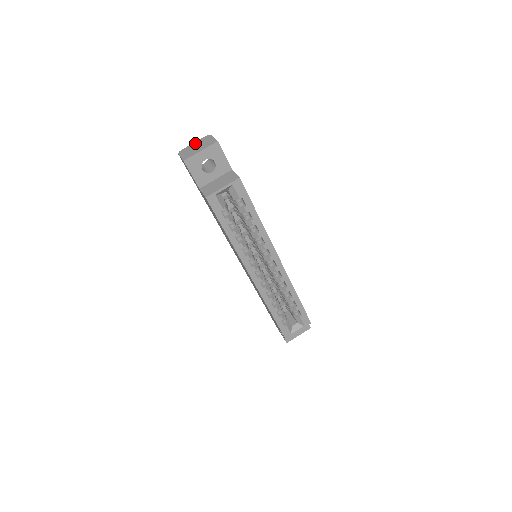
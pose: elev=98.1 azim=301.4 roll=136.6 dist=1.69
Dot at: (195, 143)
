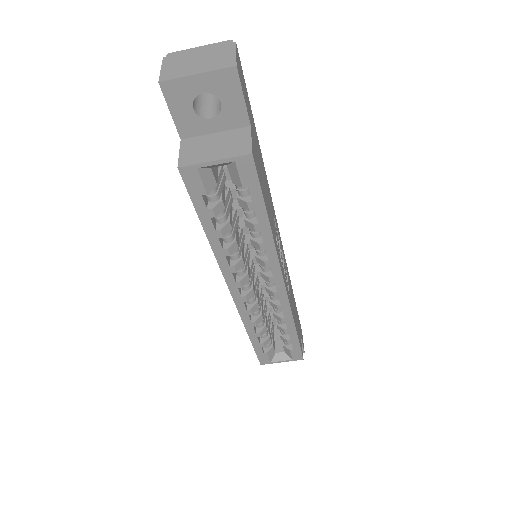
Dot at: (201, 48)
